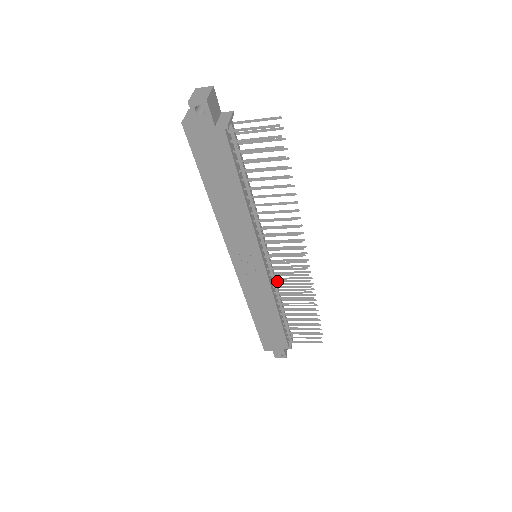
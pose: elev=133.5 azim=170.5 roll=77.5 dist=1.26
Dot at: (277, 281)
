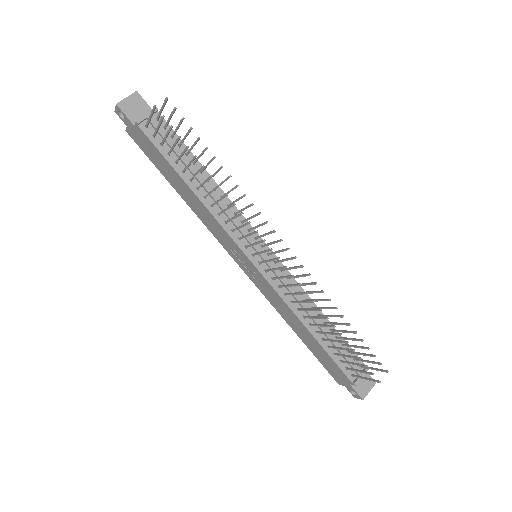
Dot at: (281, 286)
